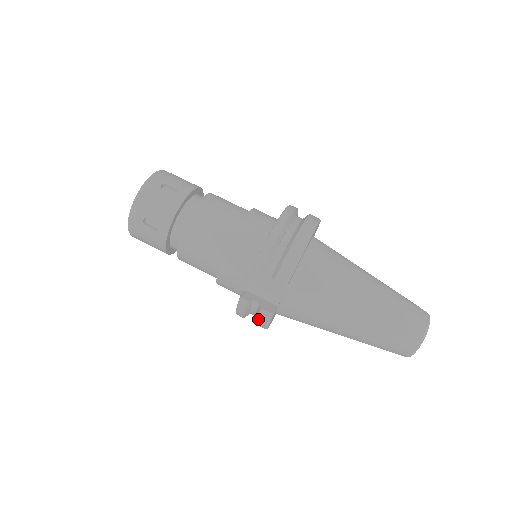
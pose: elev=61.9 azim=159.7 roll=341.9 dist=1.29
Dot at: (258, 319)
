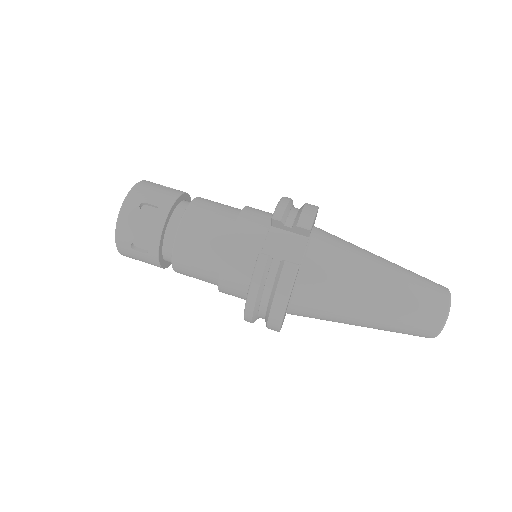
Dot at: (280, 281)
